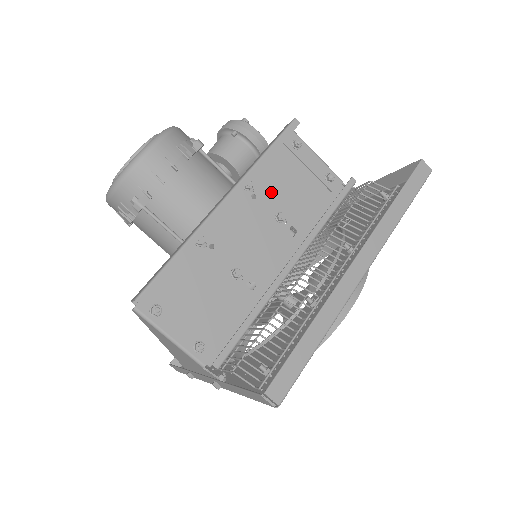
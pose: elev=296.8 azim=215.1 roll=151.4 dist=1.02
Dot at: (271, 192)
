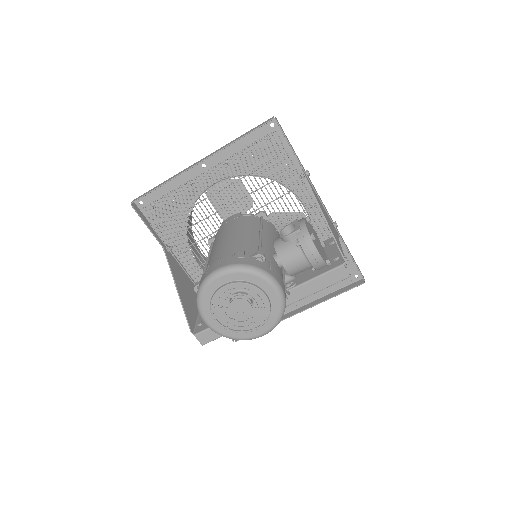
Dot at: (297, 274)
